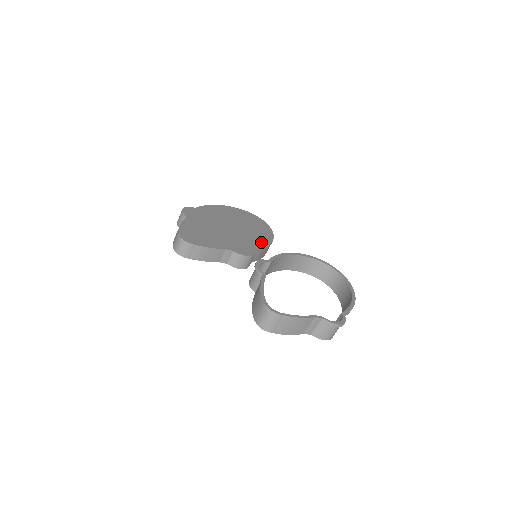
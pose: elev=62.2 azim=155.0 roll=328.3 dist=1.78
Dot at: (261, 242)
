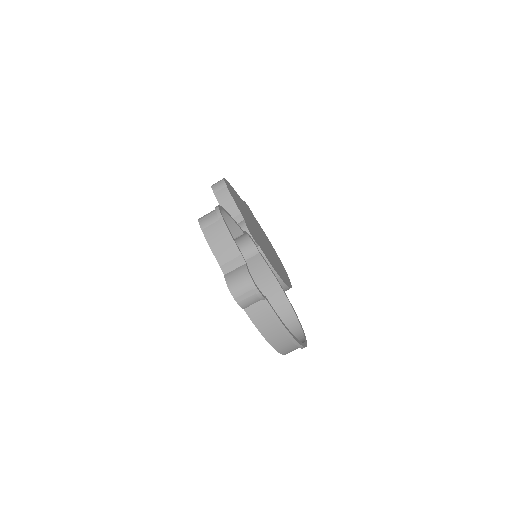
Dot at: (270, 261)
